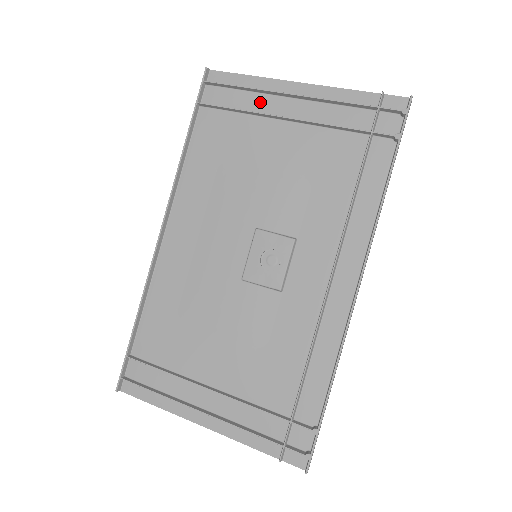
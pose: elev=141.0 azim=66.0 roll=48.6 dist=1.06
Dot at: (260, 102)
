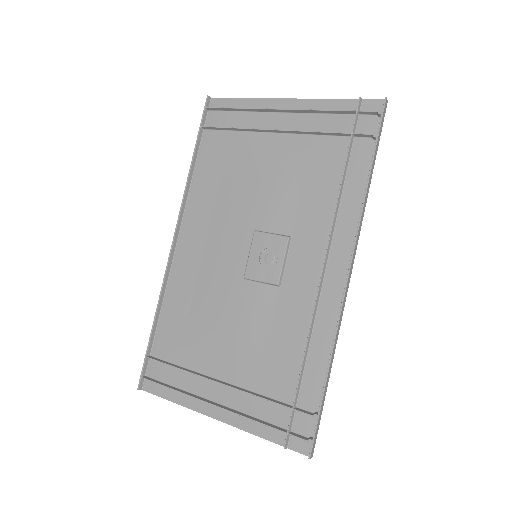
Dot at: (254, 120)
